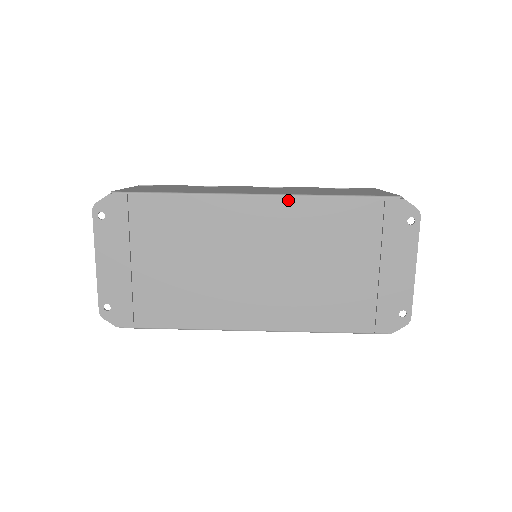
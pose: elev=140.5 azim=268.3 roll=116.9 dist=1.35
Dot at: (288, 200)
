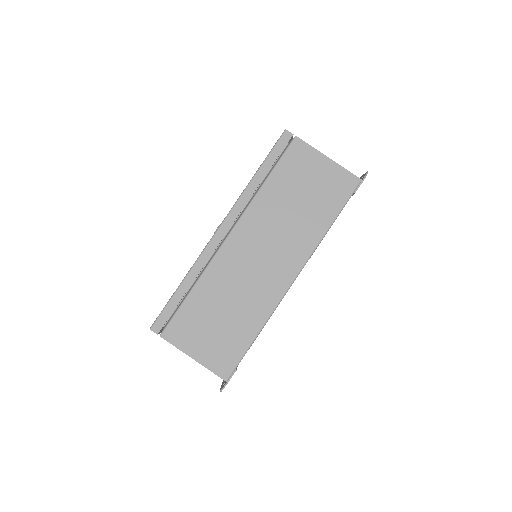
Dot at: occluded
